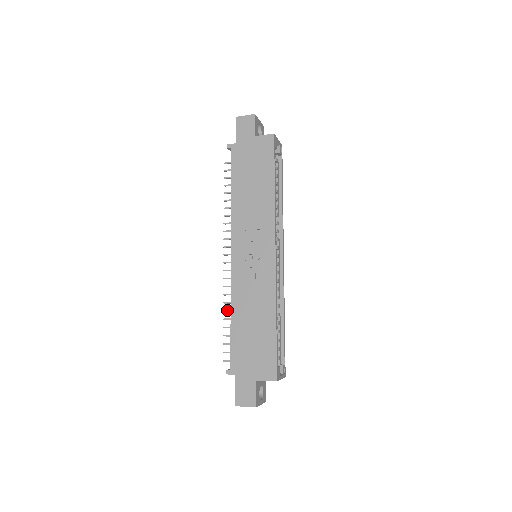
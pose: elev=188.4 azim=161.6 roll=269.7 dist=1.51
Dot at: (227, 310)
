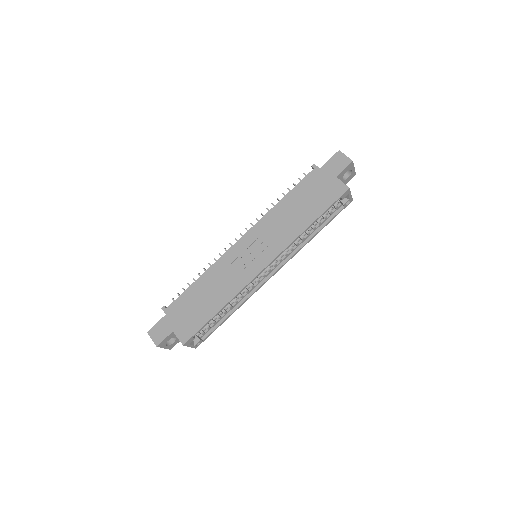
Dot at: occluded
